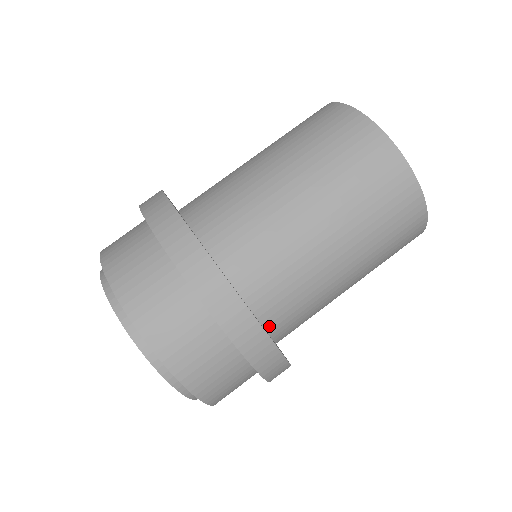
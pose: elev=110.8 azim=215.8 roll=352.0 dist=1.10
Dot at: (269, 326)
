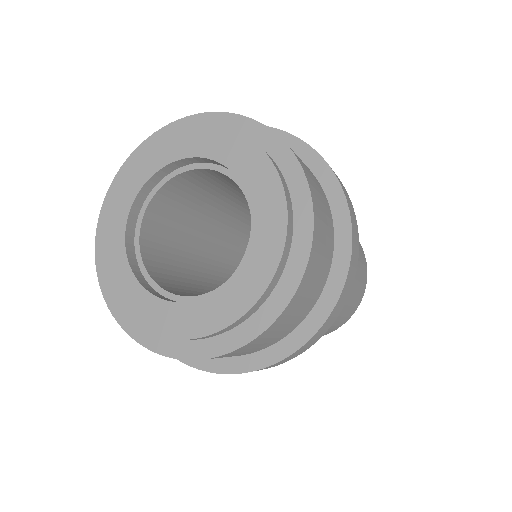
Dot at: occluded
